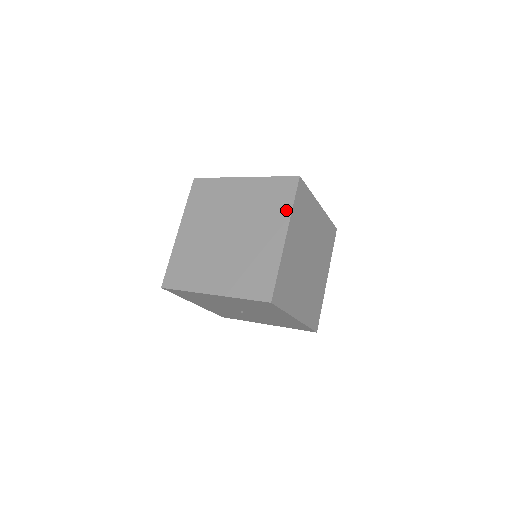
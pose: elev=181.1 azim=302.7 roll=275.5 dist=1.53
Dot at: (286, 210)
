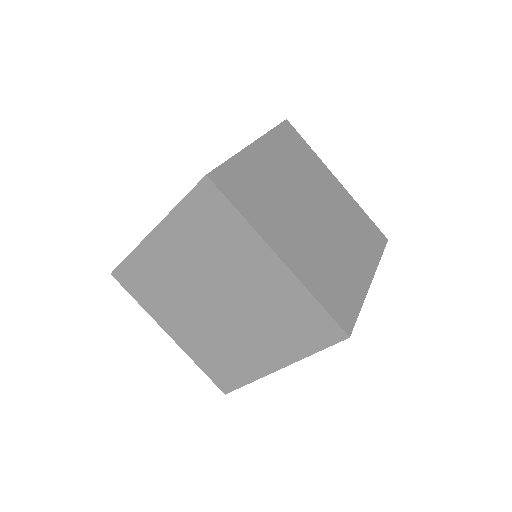
Dot at: (300, 351)
